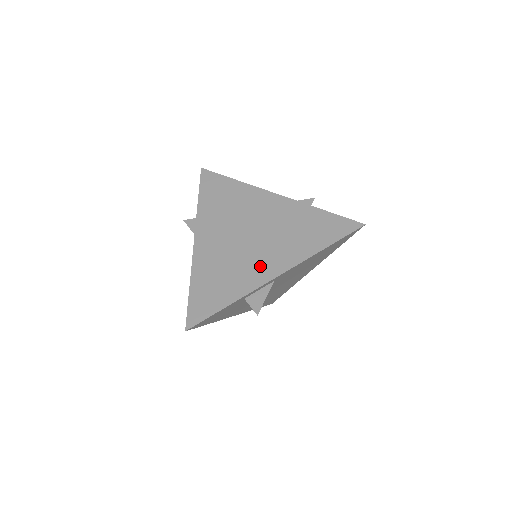
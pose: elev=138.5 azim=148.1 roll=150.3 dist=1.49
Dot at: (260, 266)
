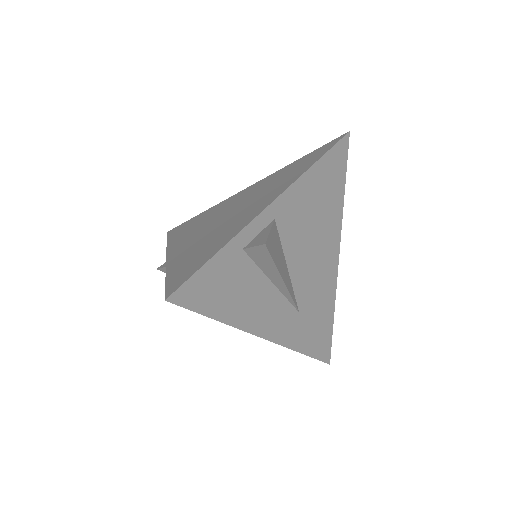
Dot at: (248, 213)
